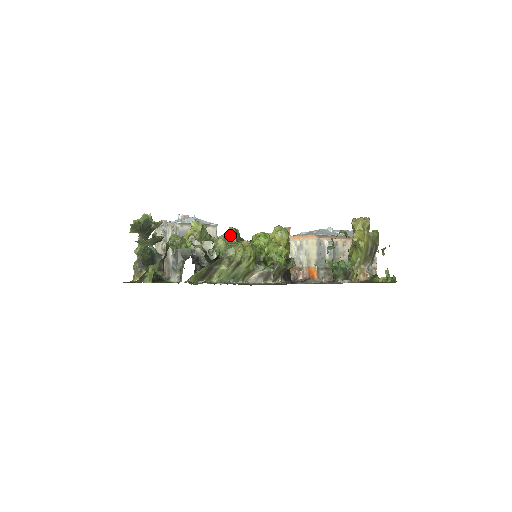
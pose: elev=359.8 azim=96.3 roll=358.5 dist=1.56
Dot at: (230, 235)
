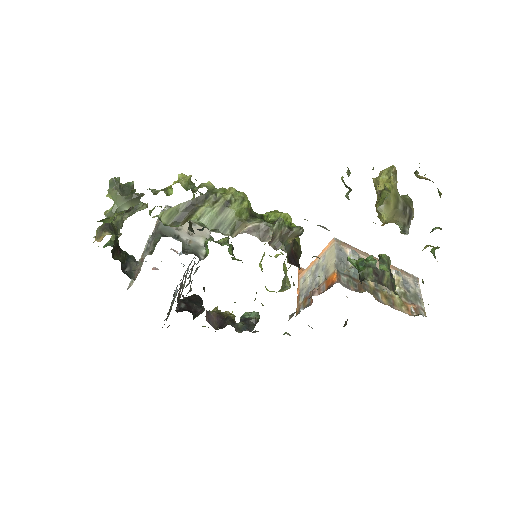
Dot at: occluded
